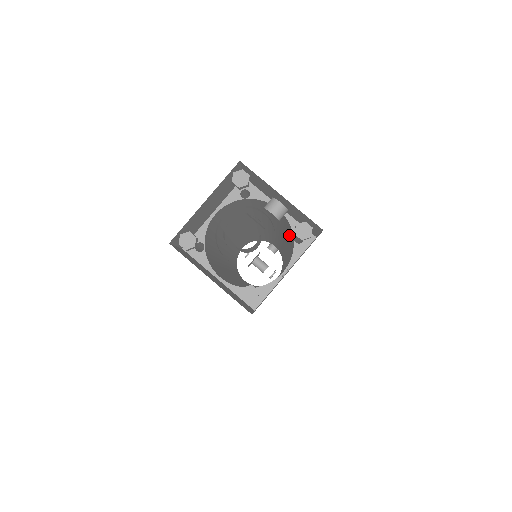
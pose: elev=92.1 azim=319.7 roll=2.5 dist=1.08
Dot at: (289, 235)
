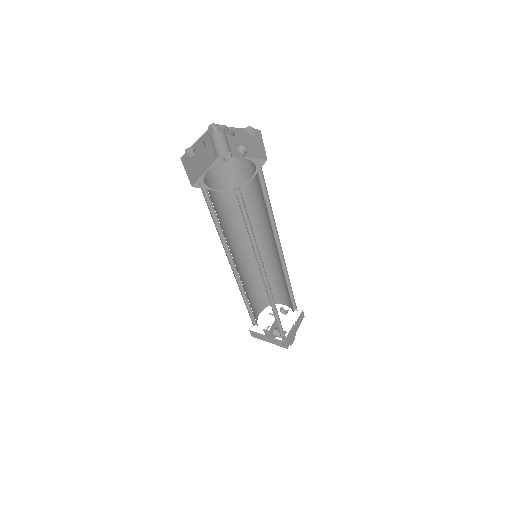
Dot at: (259, 186)
